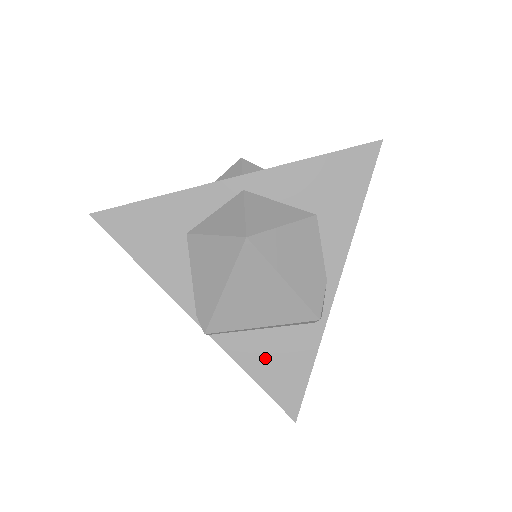
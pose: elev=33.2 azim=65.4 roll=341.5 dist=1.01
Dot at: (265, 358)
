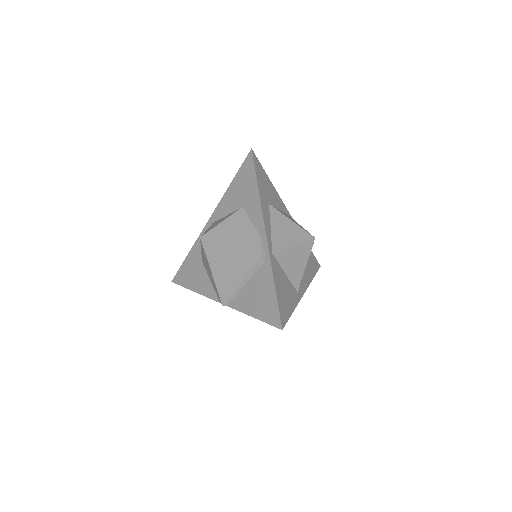
Dot at: (253, 300)
